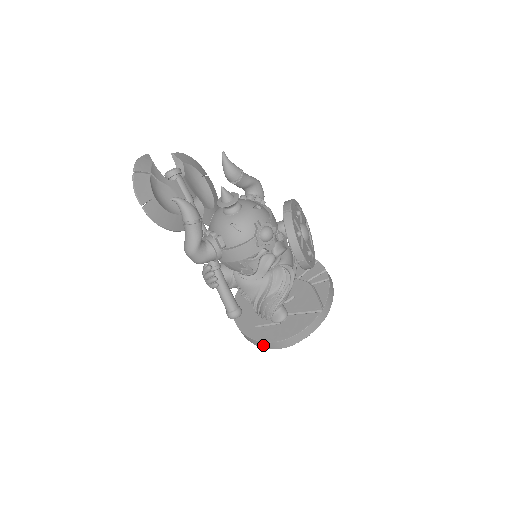
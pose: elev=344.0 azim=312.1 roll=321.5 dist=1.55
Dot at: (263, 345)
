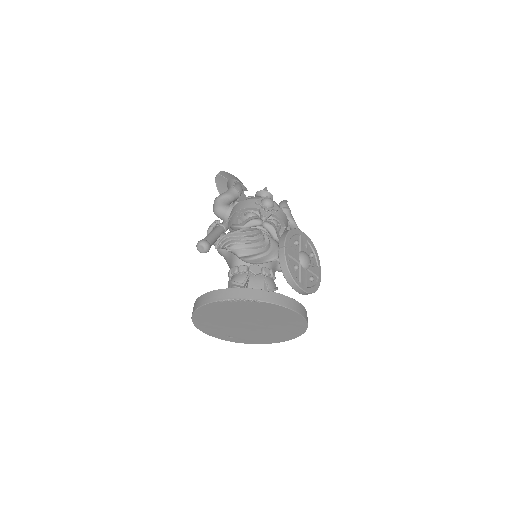
Dot at: (197, 304)
